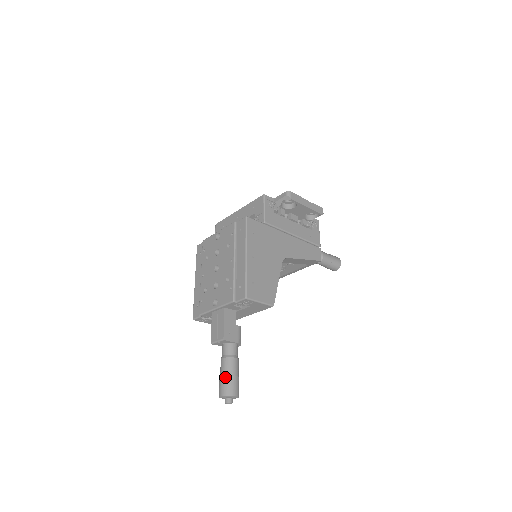
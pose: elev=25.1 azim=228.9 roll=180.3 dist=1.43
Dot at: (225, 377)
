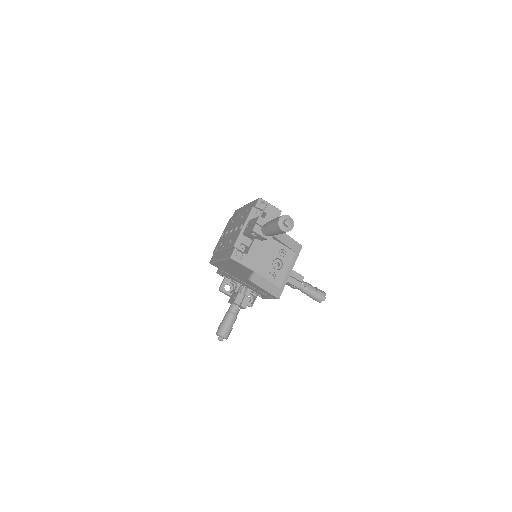
Dot at: (275, 218)
